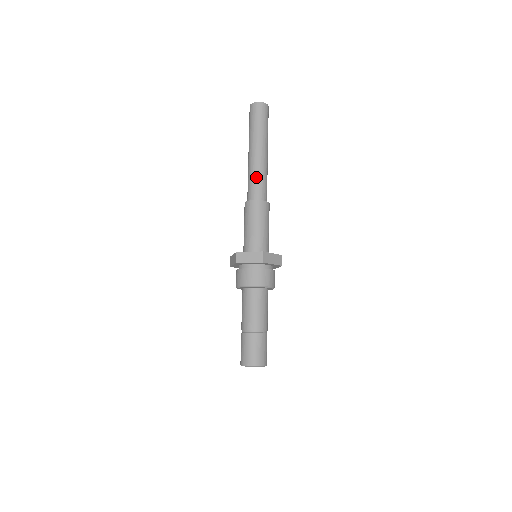
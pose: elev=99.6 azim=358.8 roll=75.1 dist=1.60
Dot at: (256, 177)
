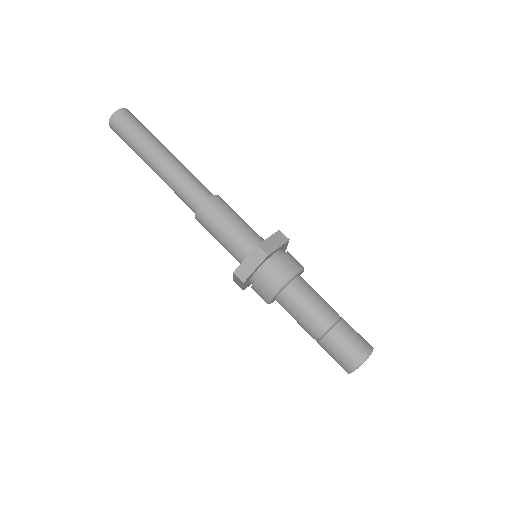
Dot at: (190, 176)
